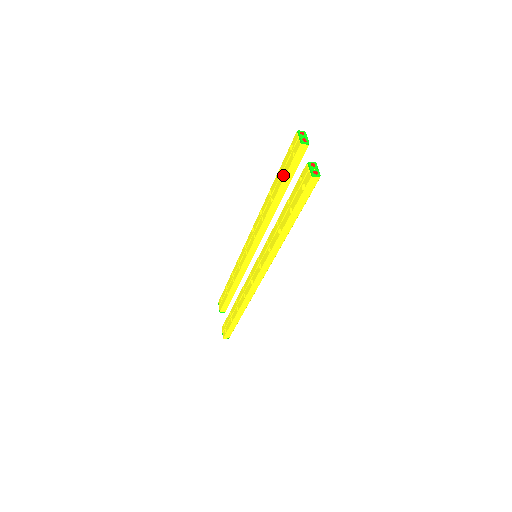
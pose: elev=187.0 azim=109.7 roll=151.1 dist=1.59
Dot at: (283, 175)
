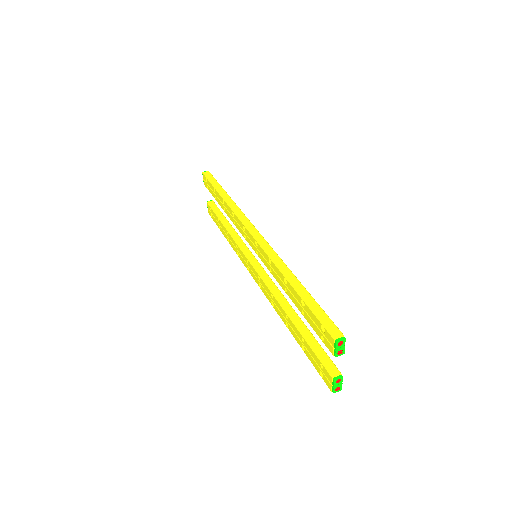
Dot at: (305, 316)
